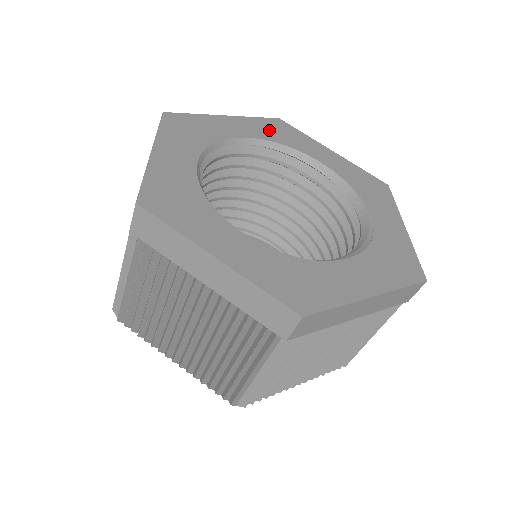
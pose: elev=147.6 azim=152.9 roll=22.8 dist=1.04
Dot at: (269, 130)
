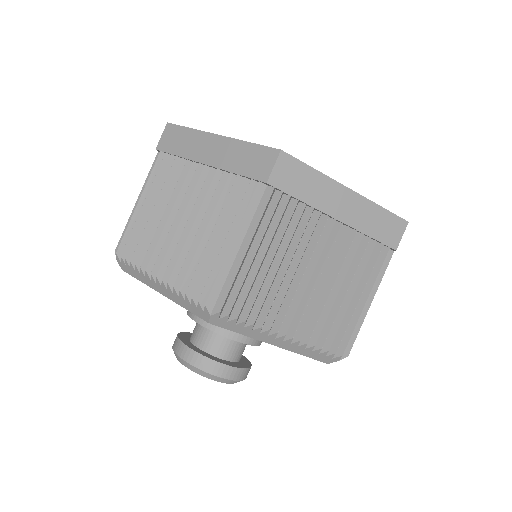
Dot at: occluded
